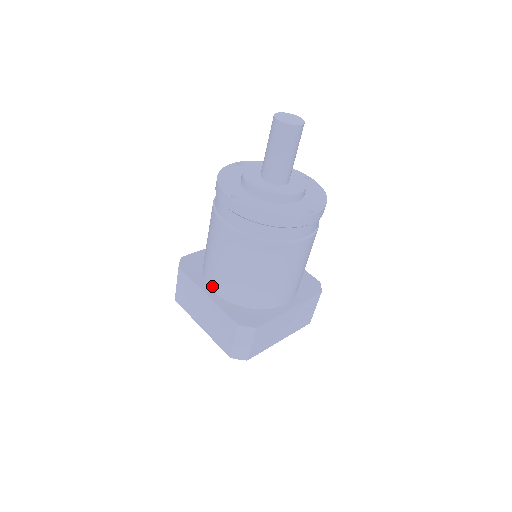
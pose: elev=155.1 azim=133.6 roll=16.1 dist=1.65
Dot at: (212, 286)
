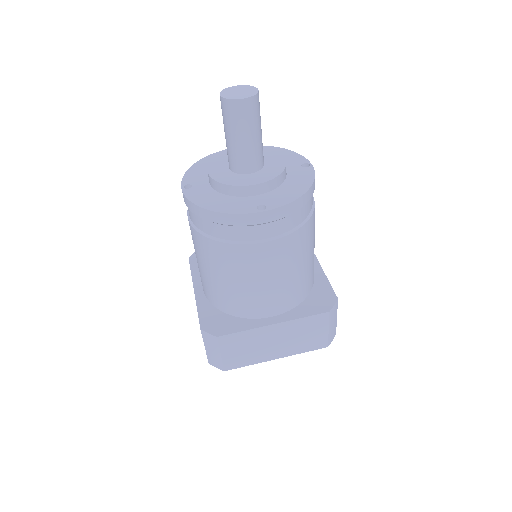
Dot at: (268, 314)
